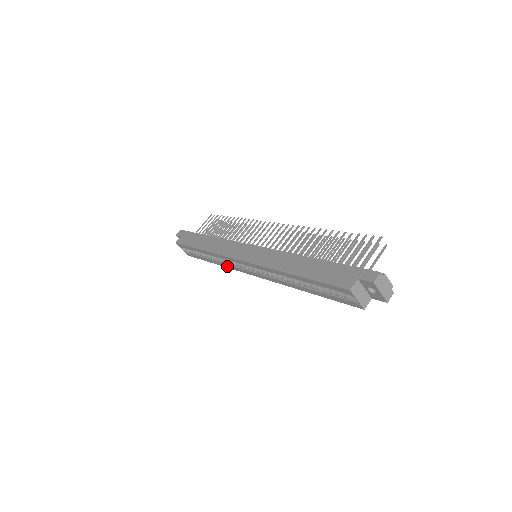
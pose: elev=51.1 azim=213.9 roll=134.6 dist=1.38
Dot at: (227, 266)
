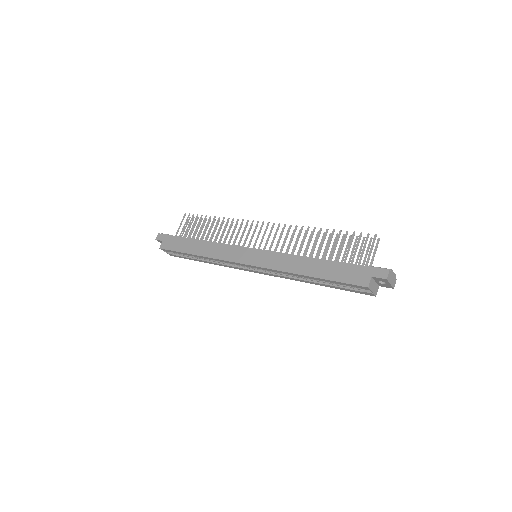
Dot at: (225, 266)
